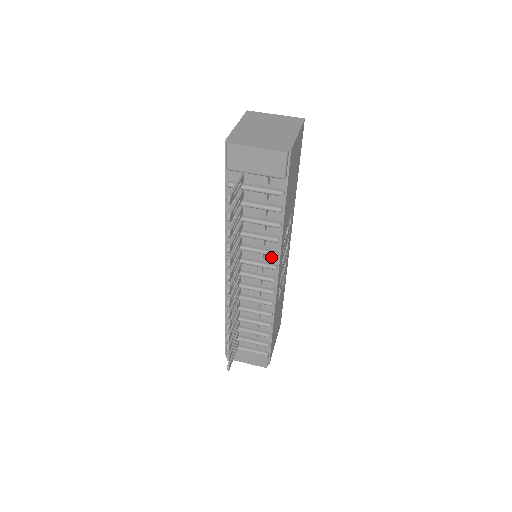
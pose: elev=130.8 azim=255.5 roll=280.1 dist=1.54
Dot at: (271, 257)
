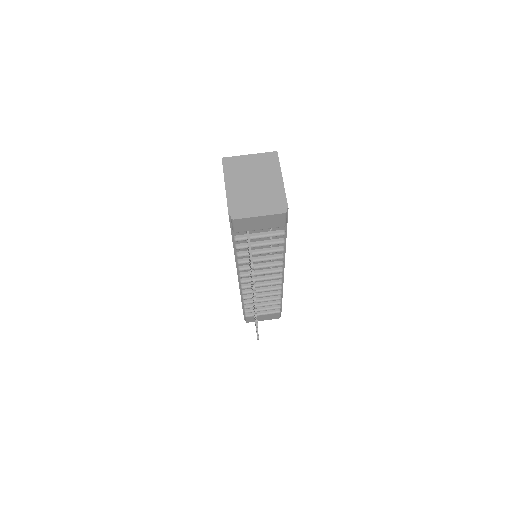
Dot at: occluded
